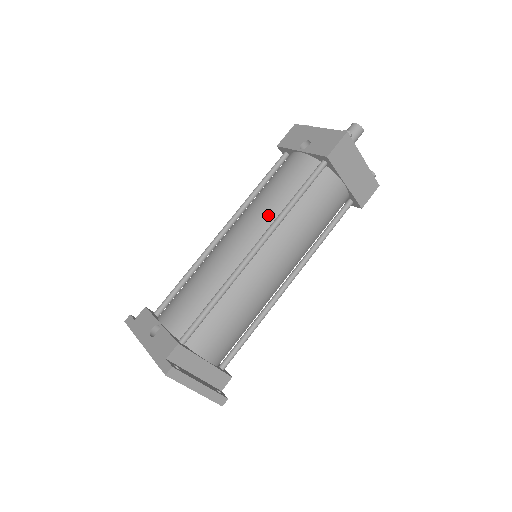
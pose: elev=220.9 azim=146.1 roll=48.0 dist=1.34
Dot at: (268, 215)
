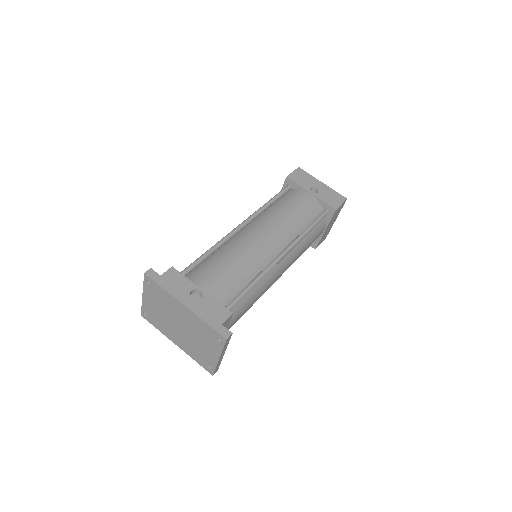
Dot at: (290, 232)
